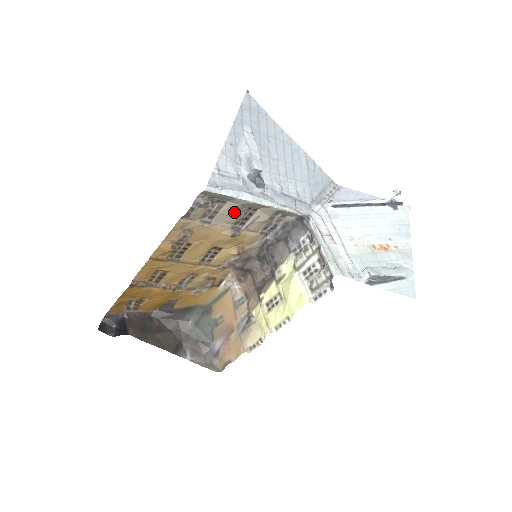
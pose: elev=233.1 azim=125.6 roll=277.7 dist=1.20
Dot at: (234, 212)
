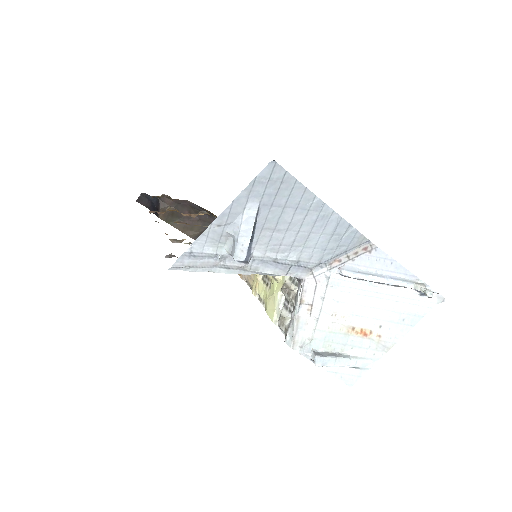
Dot at: occluded
